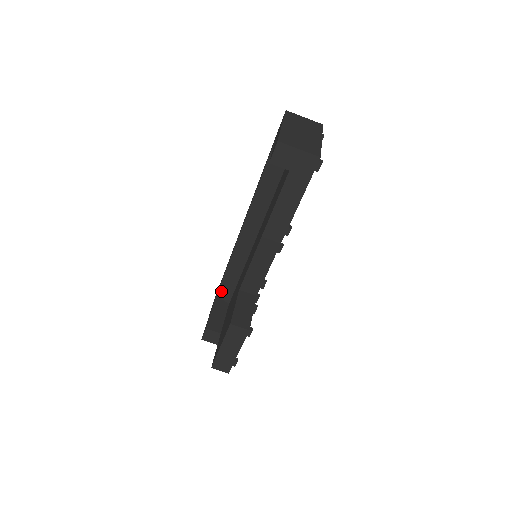
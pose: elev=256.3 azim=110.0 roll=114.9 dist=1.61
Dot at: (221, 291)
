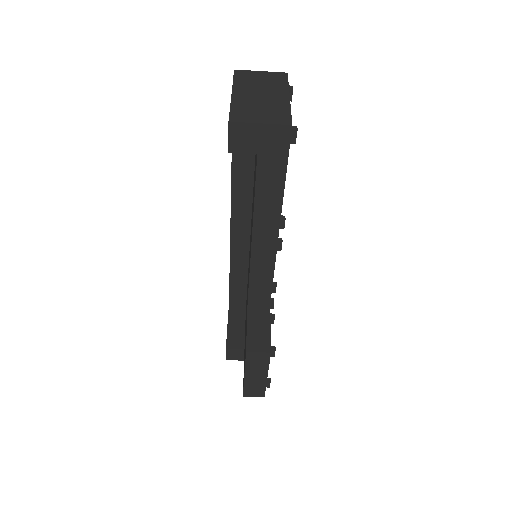
Dot at: (232, 298)
